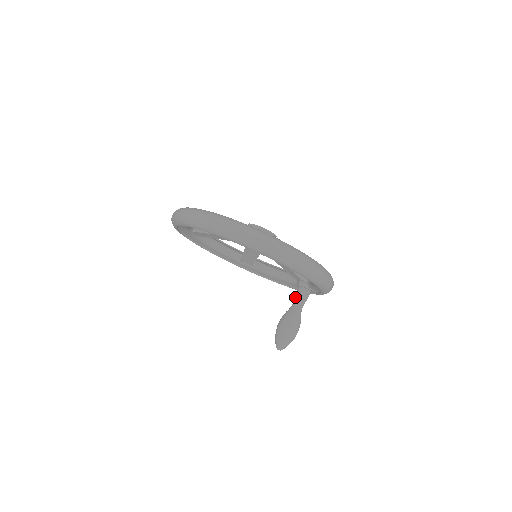
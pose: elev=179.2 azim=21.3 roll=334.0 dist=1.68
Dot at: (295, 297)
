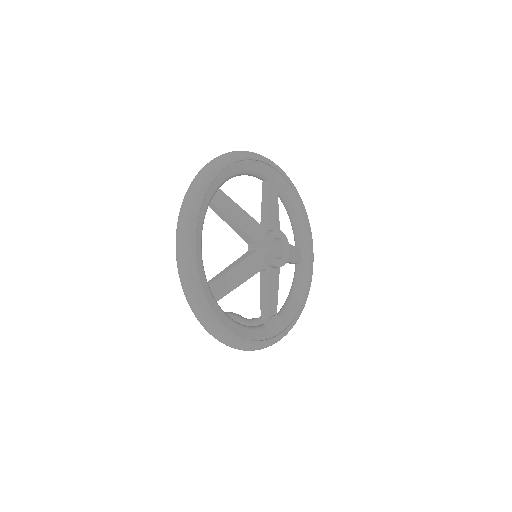
Dot at: (252, 318)
